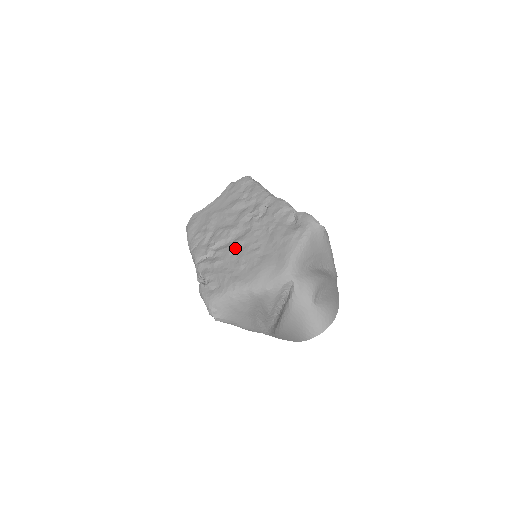
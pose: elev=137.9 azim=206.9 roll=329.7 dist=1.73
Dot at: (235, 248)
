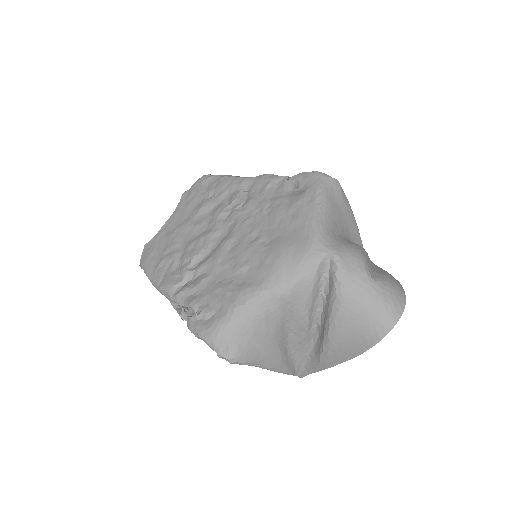
Dot at: (223, 252)
